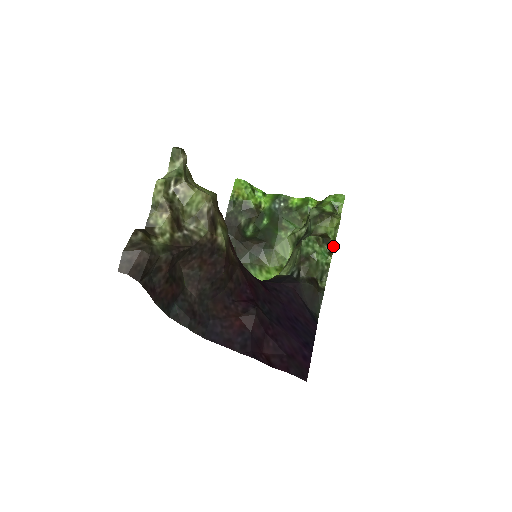
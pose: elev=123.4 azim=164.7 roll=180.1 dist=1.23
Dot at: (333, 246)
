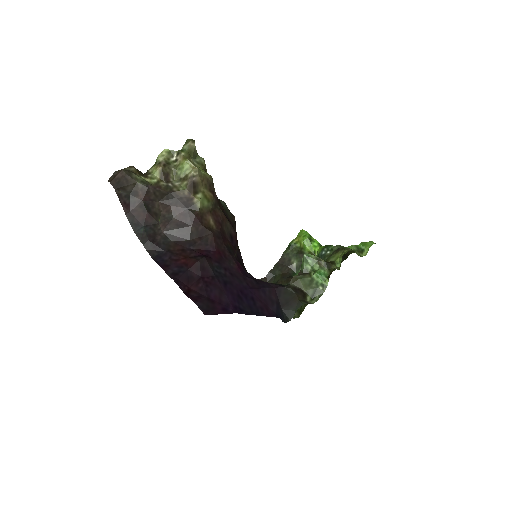
Dot at: occluded
